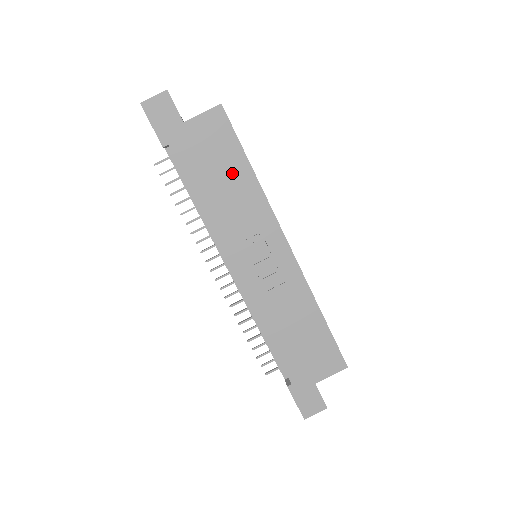
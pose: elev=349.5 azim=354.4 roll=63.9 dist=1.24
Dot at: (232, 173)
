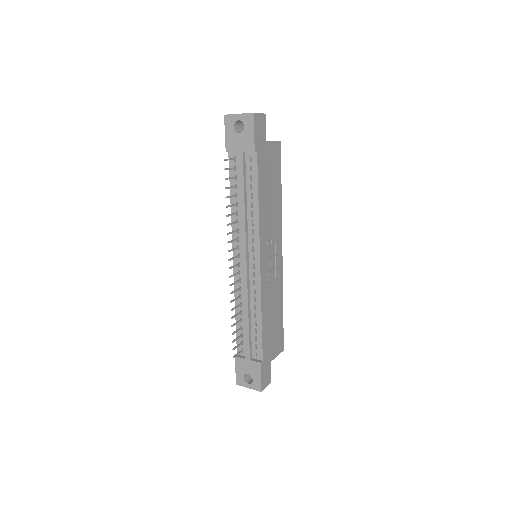
Dot at: (274, 190)
